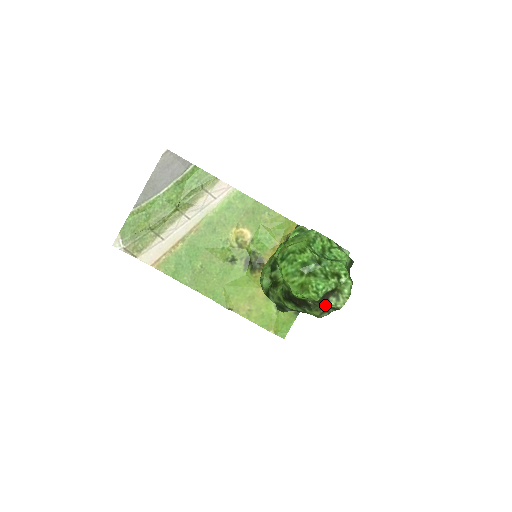
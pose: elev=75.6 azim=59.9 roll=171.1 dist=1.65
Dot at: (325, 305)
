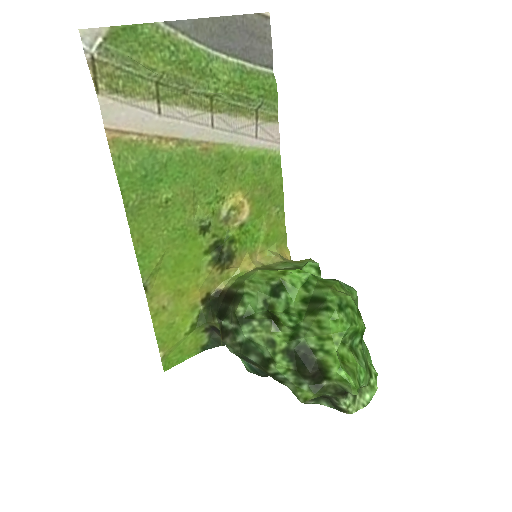
Dot at: (334, 397)
